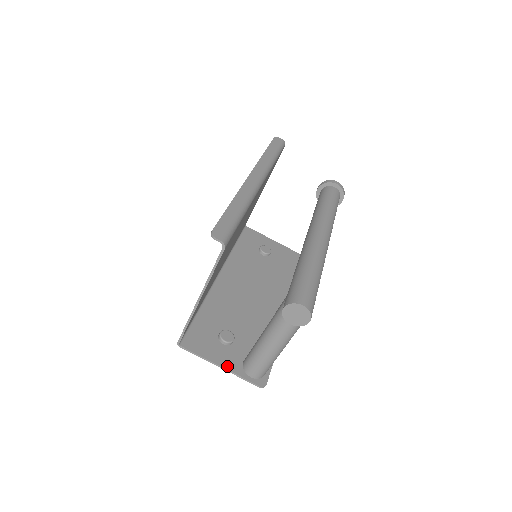
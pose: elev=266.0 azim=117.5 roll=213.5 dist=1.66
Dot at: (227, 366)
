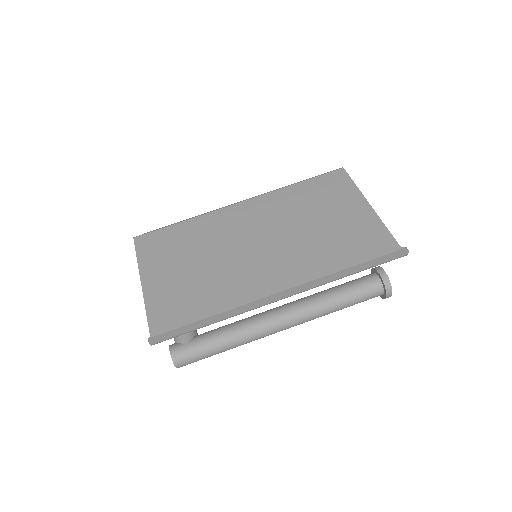
Dot at: occluded
